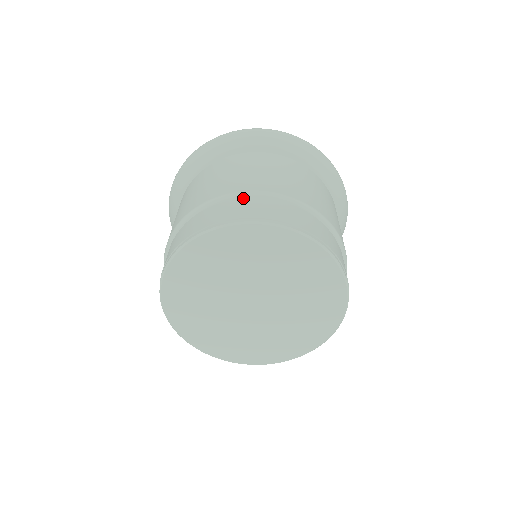
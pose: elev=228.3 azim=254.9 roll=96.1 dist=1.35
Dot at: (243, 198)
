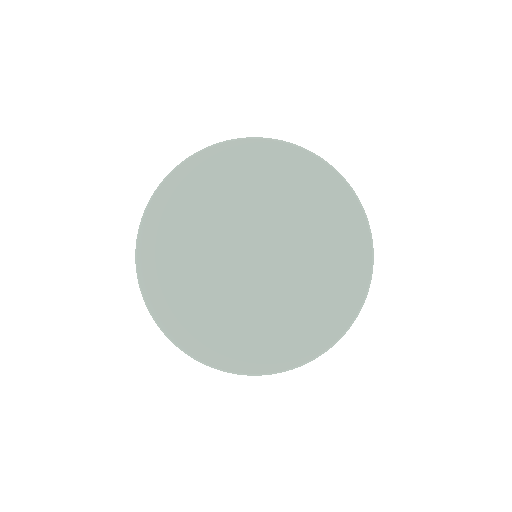
Dot at: occluded
